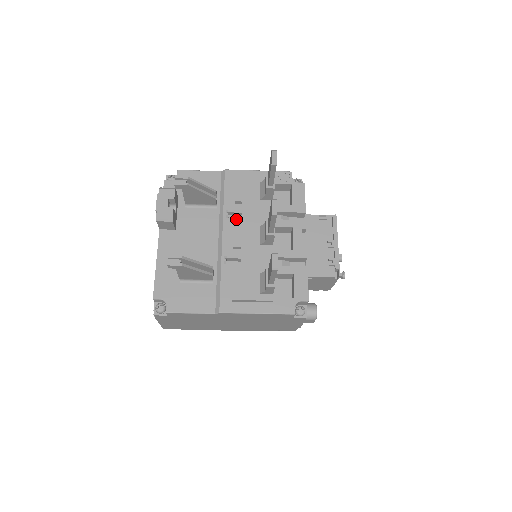
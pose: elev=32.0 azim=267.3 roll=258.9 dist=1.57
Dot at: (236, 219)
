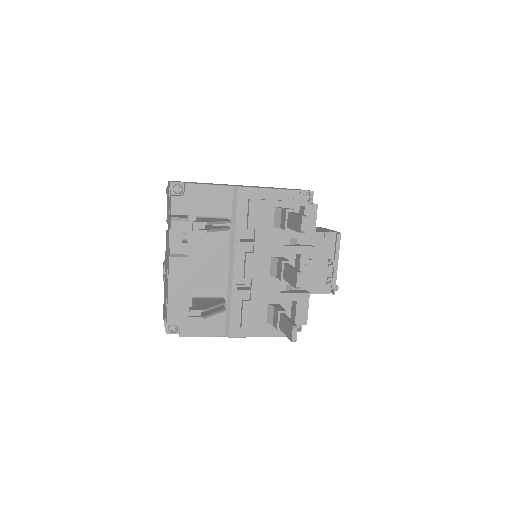
Dot at: (247, 245)
